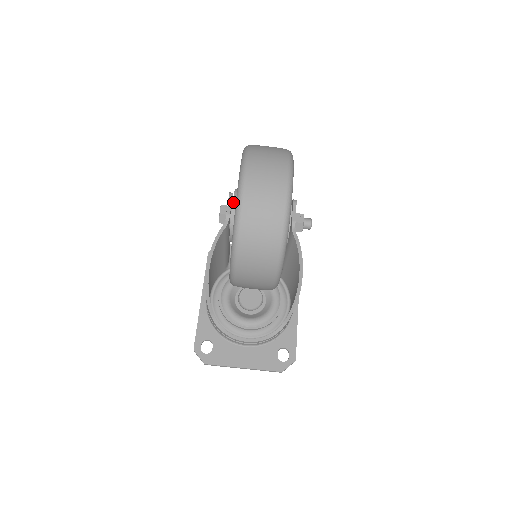
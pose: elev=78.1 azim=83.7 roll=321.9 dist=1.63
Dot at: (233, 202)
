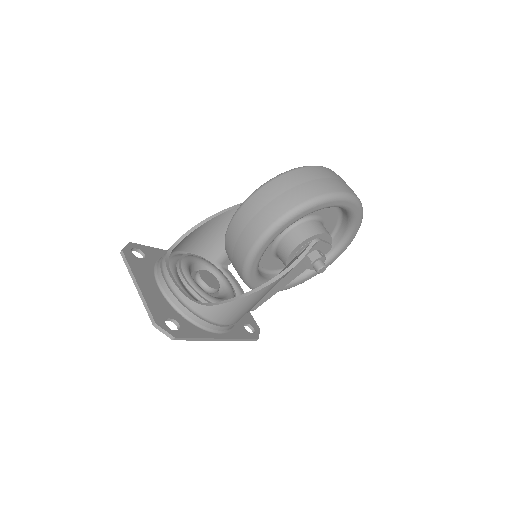
Dot at: occluded
